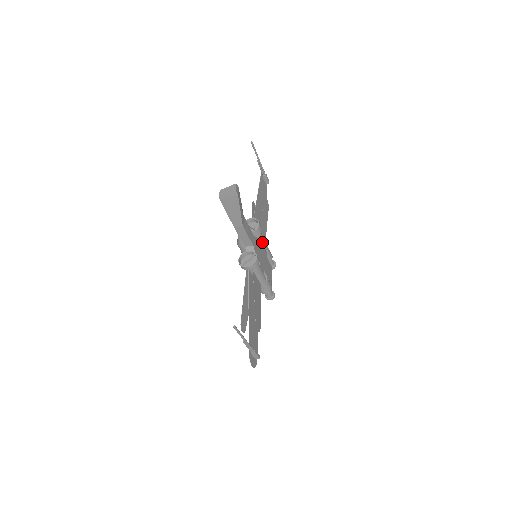
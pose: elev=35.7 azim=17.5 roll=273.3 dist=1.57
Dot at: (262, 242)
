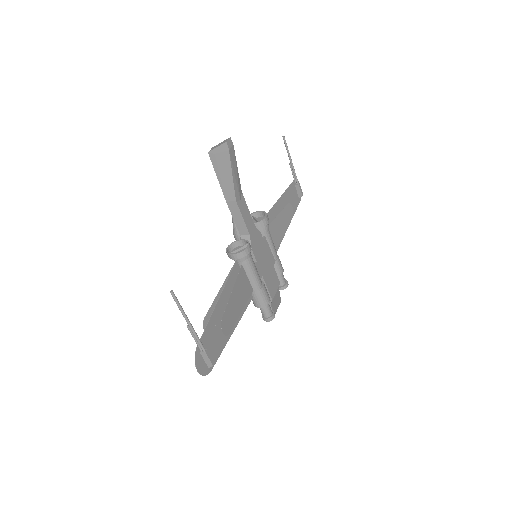
Dot at: (269, 244)
